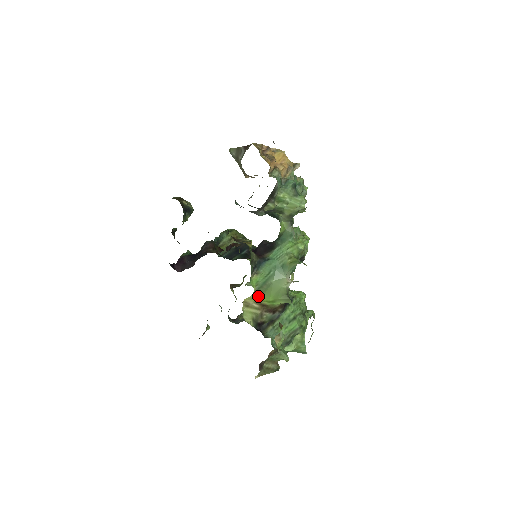
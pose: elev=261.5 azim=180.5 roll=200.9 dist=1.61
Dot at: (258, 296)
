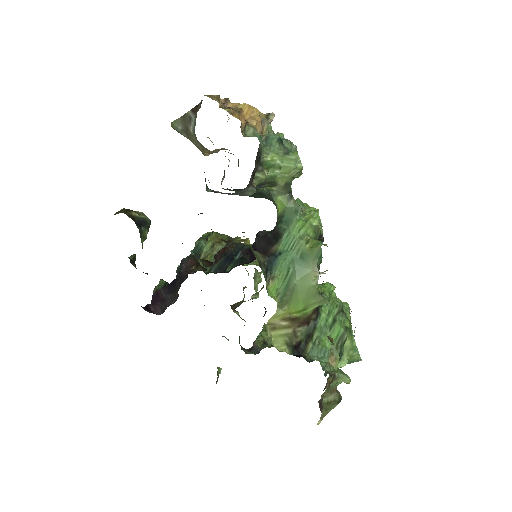
Dot at: (284, 309)
